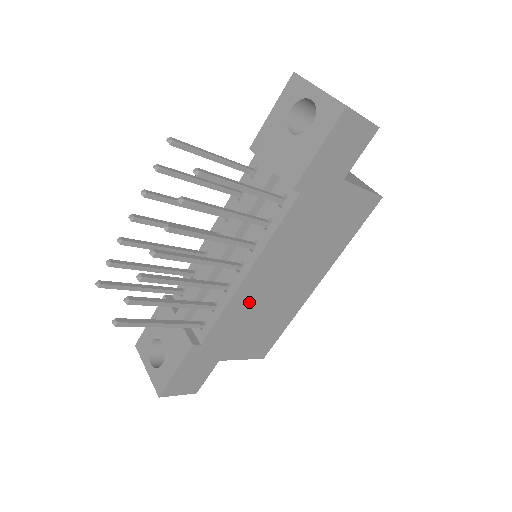
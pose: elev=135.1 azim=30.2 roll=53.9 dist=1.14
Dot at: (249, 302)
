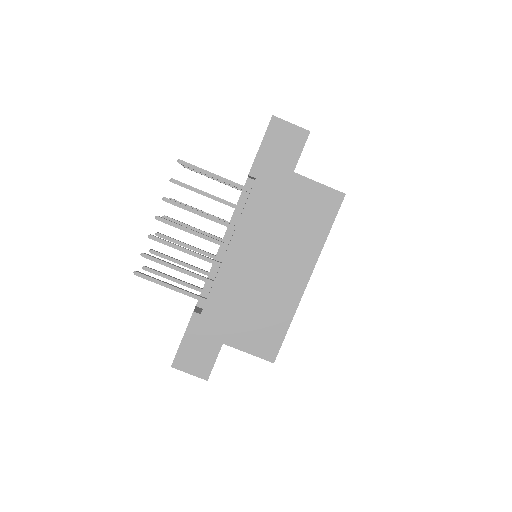
Dot at: (238, 279)
